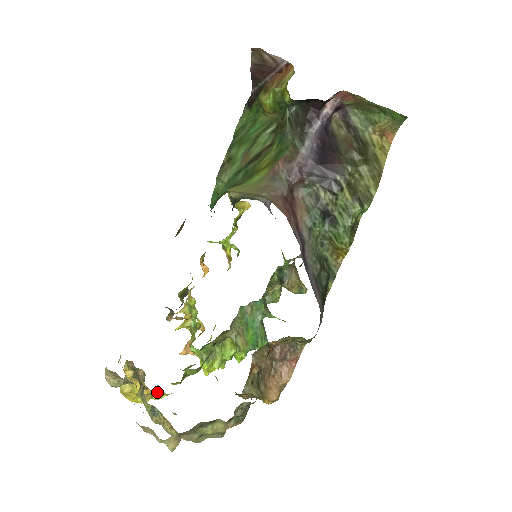
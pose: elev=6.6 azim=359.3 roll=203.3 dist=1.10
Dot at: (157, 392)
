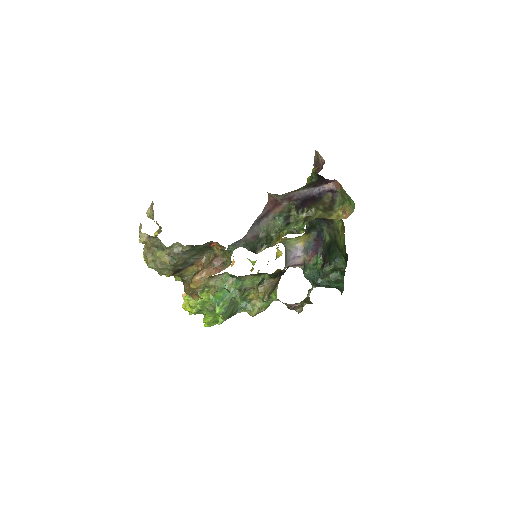
Dot at: occluded
